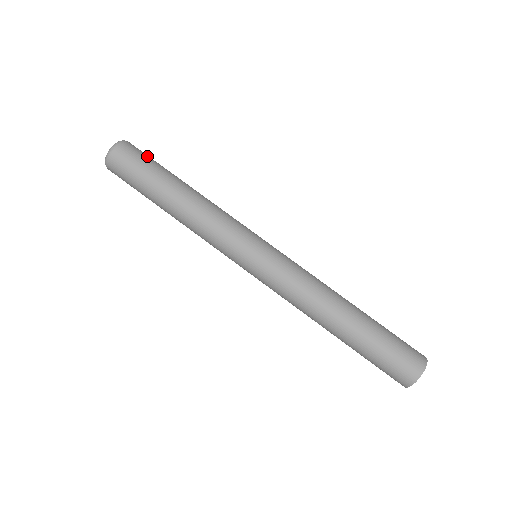
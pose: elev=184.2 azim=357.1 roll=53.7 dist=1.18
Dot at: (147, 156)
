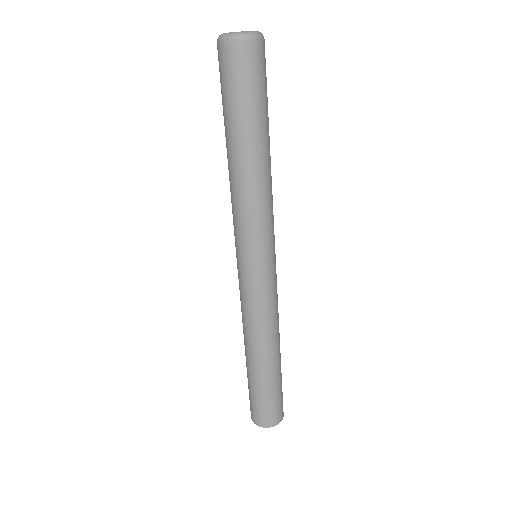
Dot at: (266, 78)
